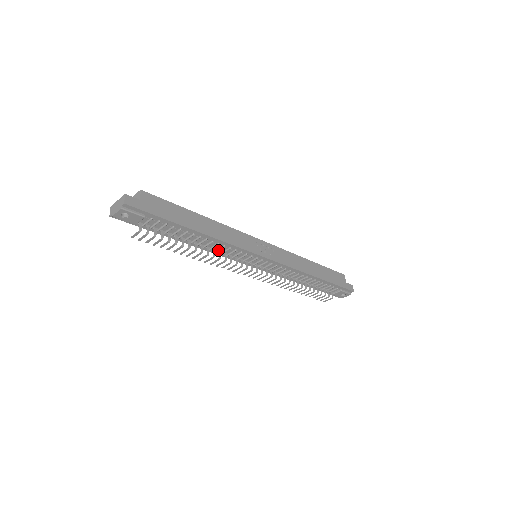
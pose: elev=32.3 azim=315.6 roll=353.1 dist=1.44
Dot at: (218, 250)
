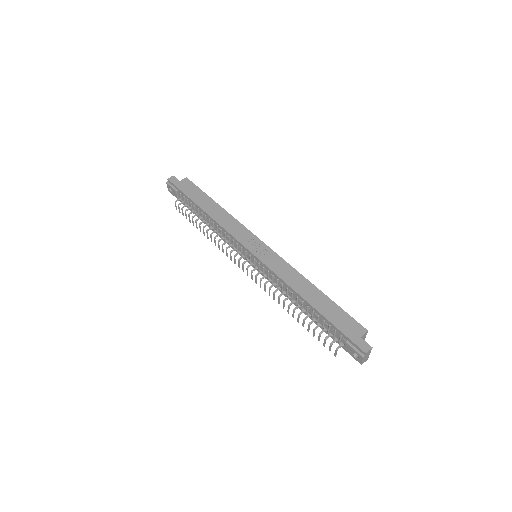
Dot at: (221, 235)
